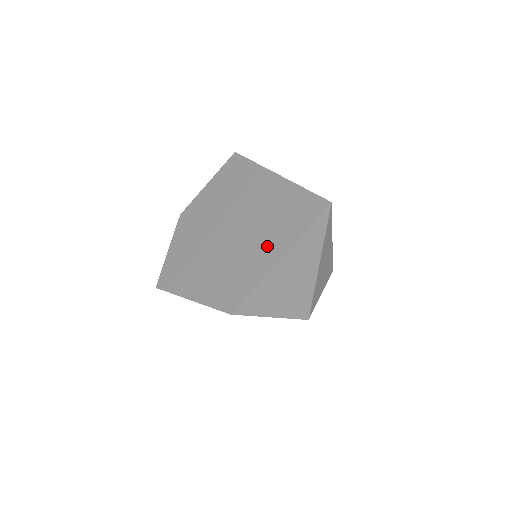
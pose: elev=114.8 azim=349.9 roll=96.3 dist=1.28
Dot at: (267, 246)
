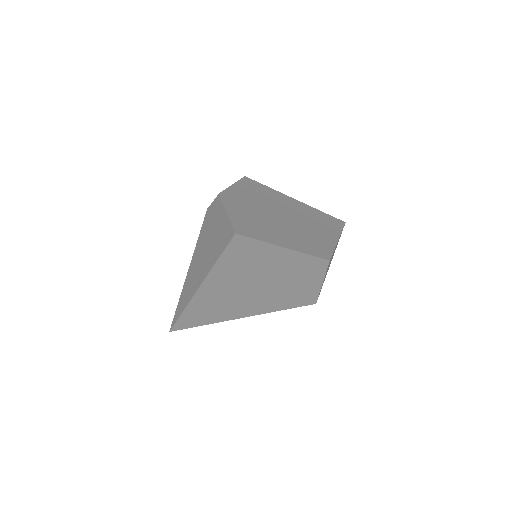
Dot at: (323, 231)
